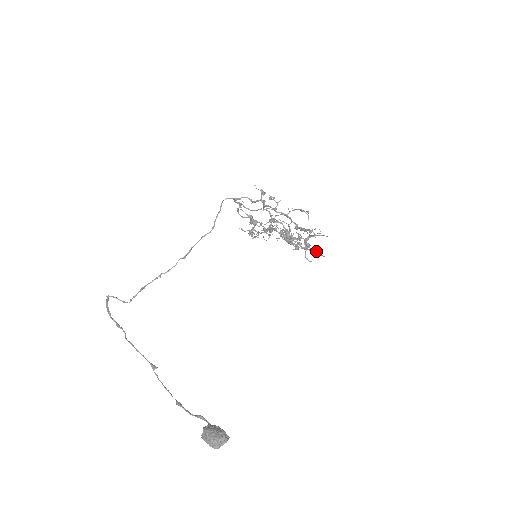
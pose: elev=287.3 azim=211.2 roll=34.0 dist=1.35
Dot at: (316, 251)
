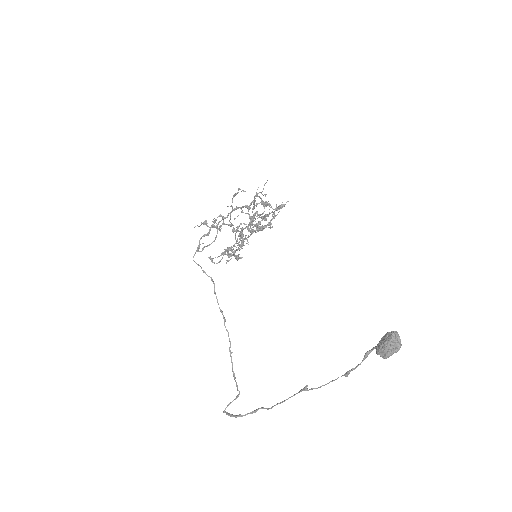
Dot at: (279, 206)
